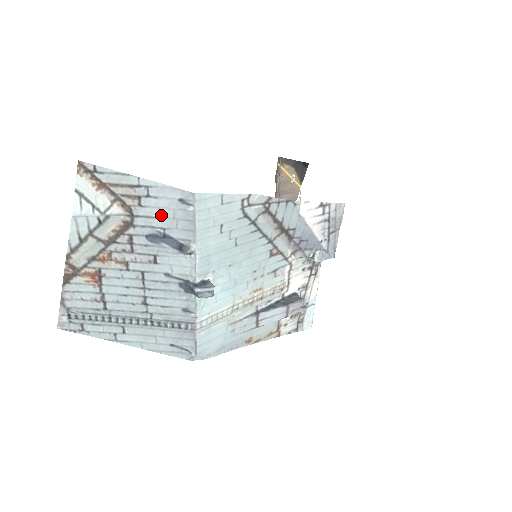
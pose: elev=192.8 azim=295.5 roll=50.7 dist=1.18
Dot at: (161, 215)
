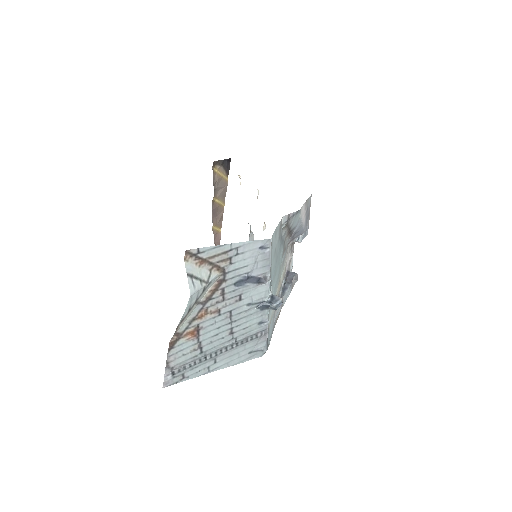
Dot at: (246, 264)
